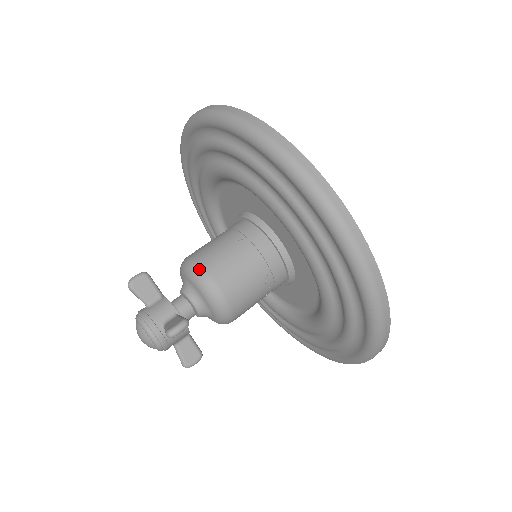
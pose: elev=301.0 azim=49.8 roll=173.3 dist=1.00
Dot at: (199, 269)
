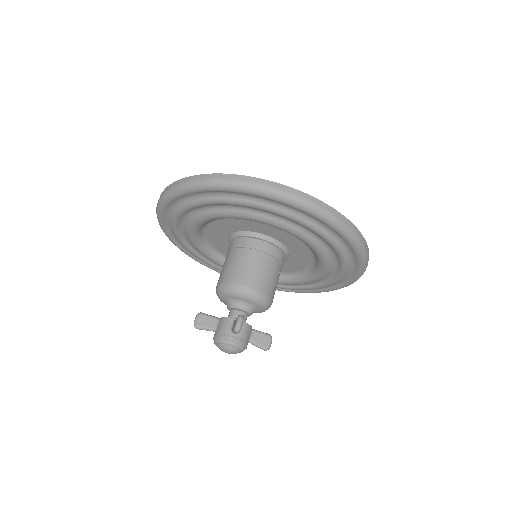
Dot at: (226, 285)
